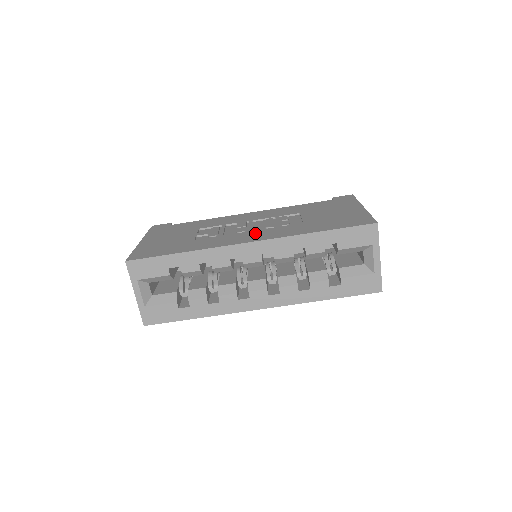
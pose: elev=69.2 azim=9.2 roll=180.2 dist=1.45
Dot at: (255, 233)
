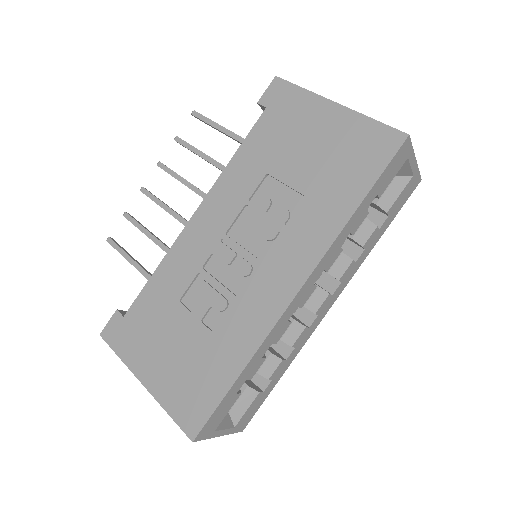
Dot at: (276, 265)
